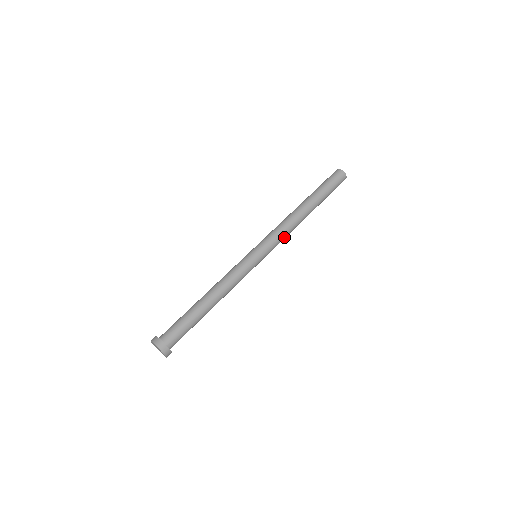
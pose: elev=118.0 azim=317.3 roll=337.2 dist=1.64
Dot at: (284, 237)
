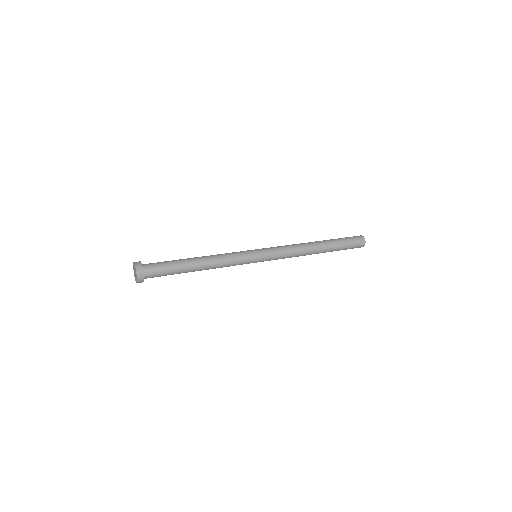
Dot at: (287, 257)
